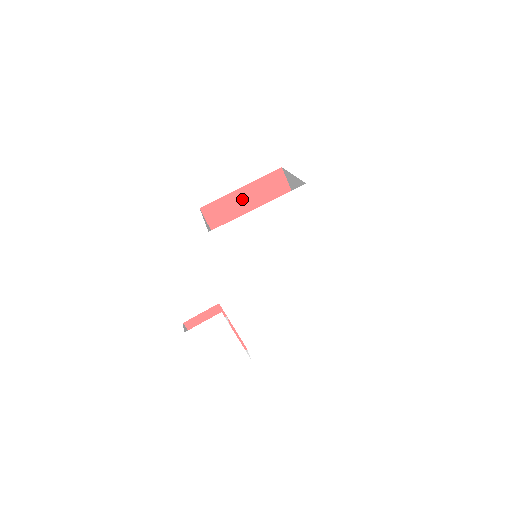
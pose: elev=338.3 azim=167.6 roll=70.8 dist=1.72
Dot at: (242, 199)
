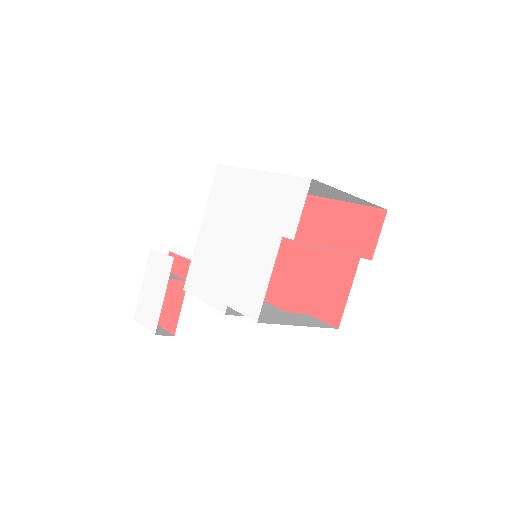
Dot at: (327, 214)
